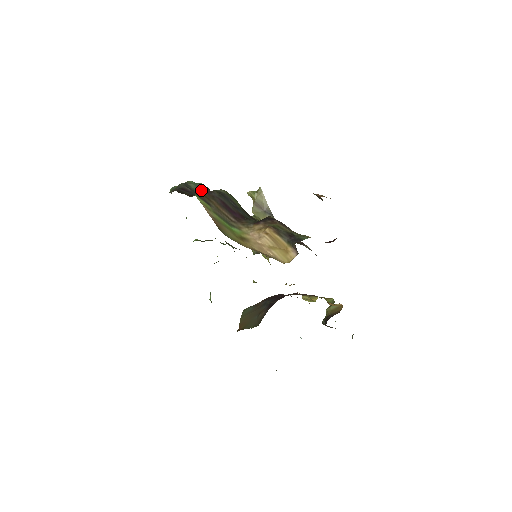
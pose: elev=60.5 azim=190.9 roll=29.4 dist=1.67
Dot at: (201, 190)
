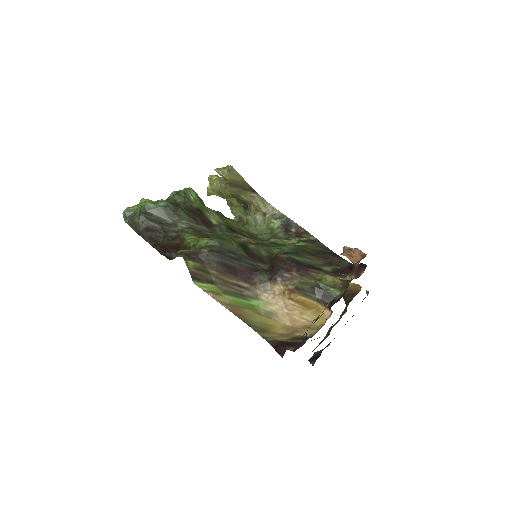
Dot at: (191, 259)
